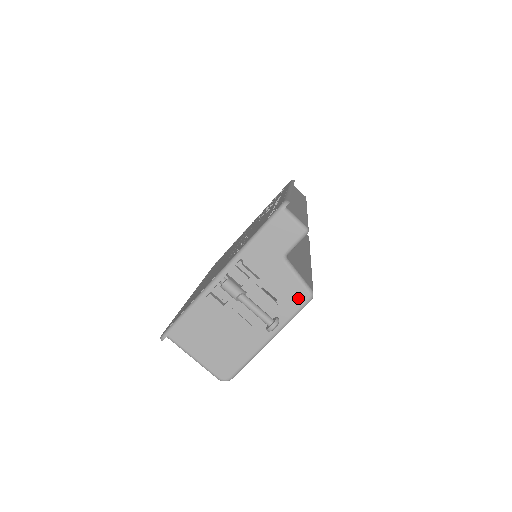
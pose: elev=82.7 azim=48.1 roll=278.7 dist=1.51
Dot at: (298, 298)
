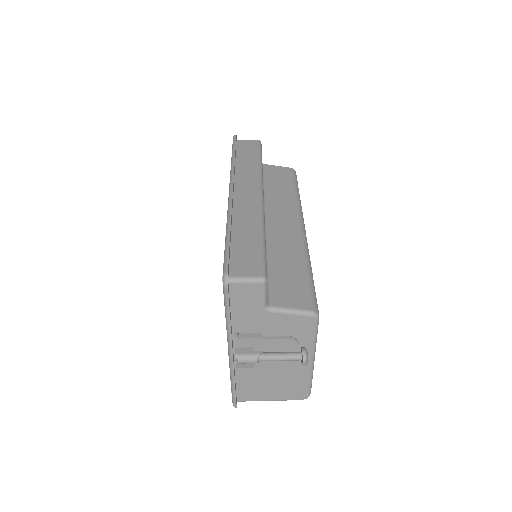
Dot at: (306, 325)
